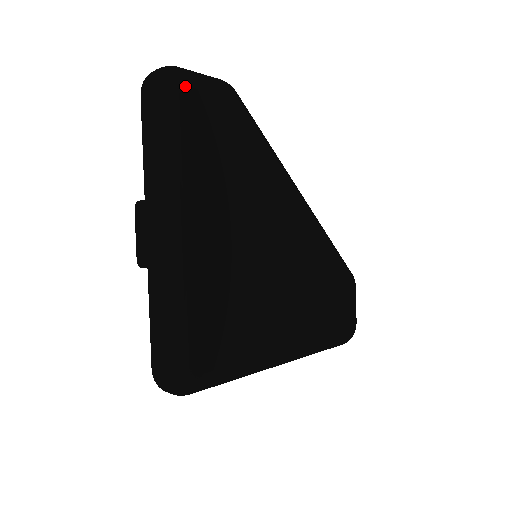
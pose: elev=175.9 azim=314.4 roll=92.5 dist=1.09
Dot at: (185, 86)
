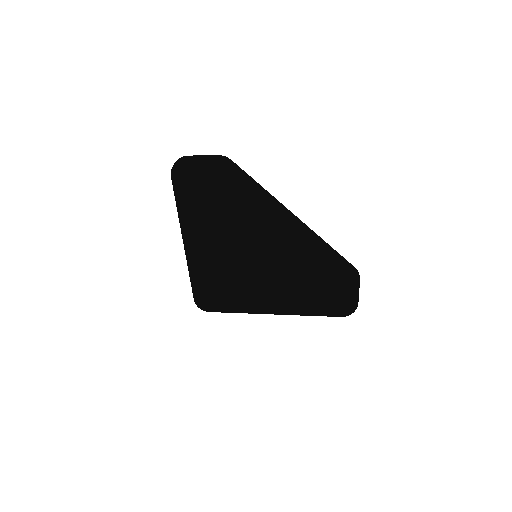
Dot at: (183, 177)
